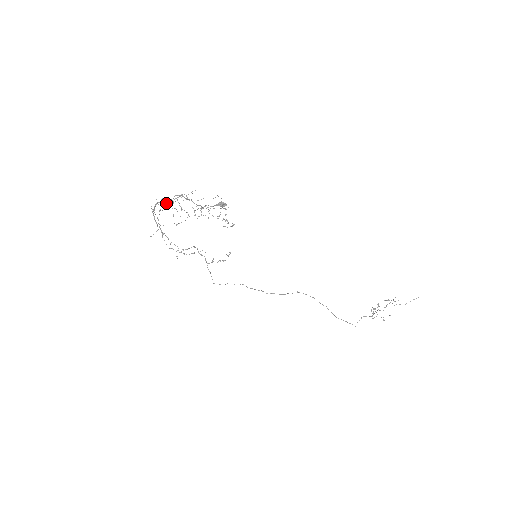
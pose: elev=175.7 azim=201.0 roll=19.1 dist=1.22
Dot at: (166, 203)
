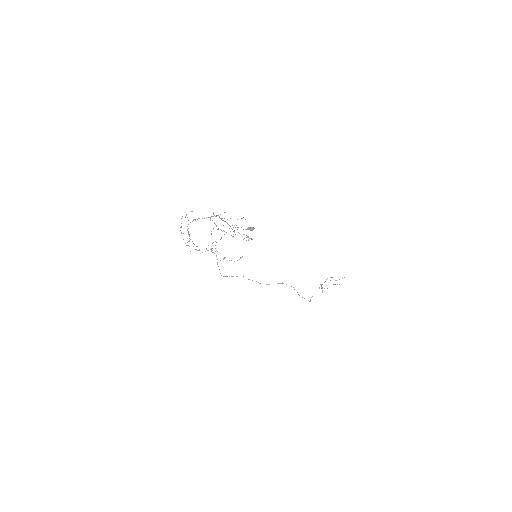
Dot at: occluded
